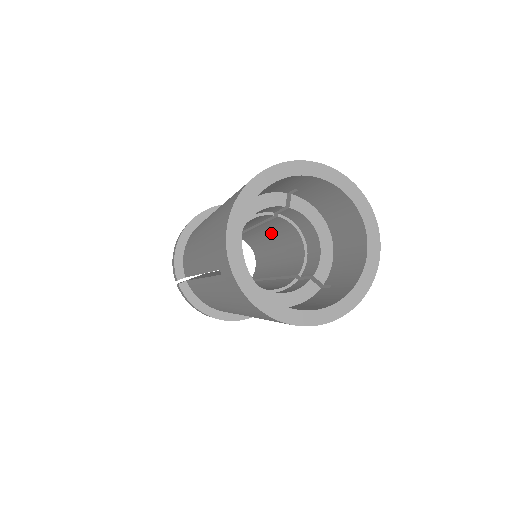
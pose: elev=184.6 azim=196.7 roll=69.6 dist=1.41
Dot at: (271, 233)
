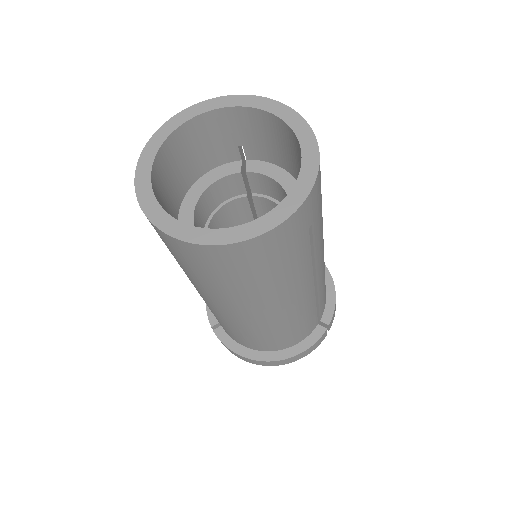
Dot at: occluded
